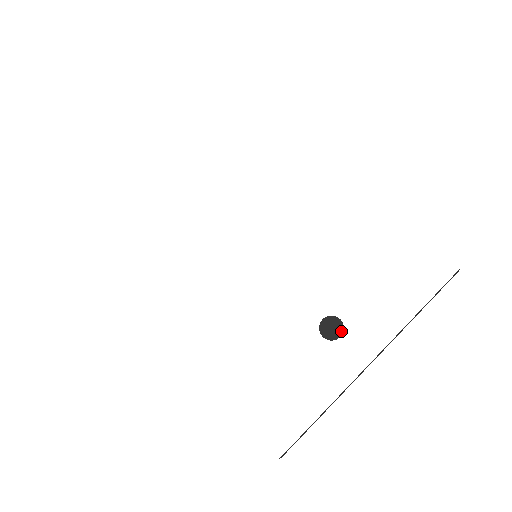
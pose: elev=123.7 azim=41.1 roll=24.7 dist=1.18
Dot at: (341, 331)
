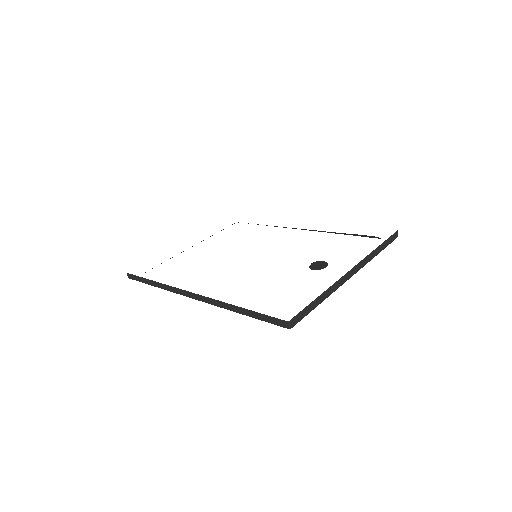
Dot at: (326, 265)
